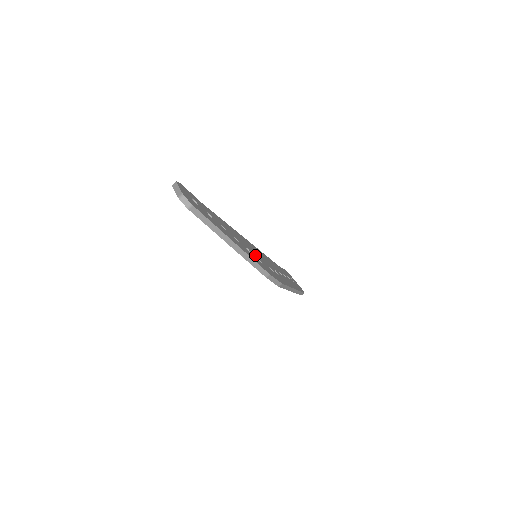
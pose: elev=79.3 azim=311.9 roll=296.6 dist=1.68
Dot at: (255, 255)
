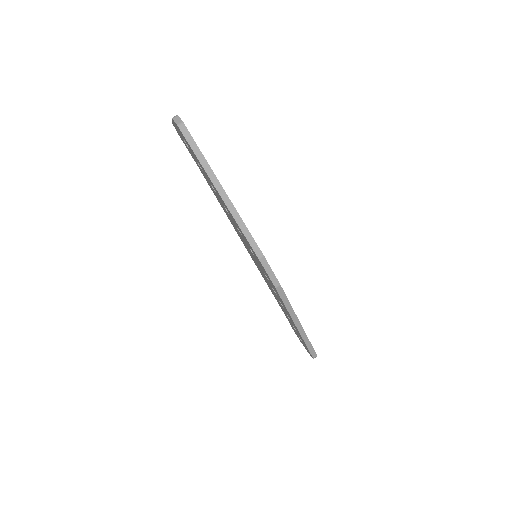
Dot at: occluded
